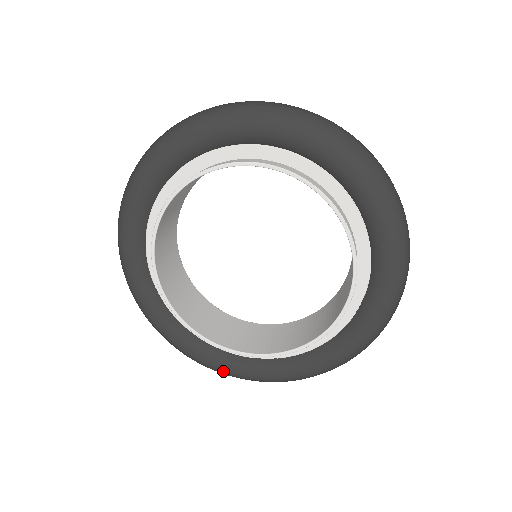
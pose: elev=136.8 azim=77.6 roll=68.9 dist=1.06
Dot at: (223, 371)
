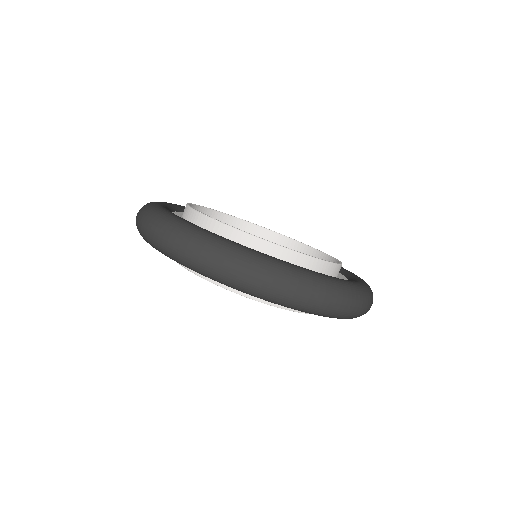
Dot at: occluded
